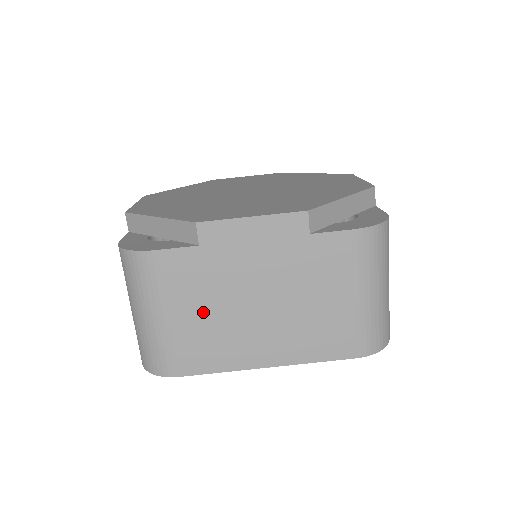
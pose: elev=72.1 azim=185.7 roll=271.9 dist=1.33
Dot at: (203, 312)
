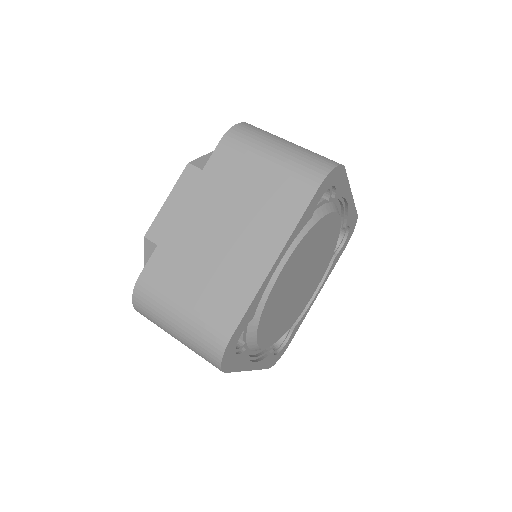
Dot at: (199, 277)
